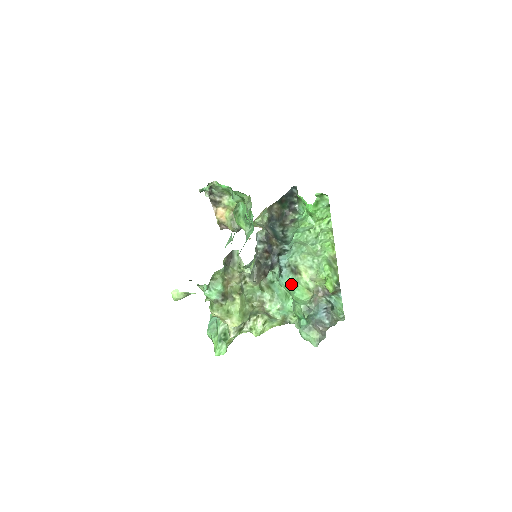
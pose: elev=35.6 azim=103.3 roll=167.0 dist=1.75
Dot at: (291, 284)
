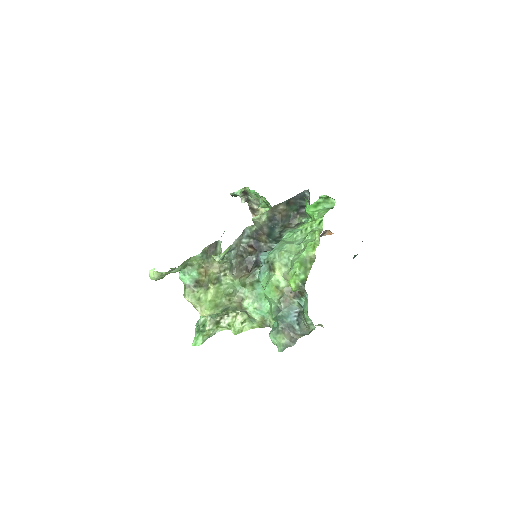
Dot at: (265, 281)
